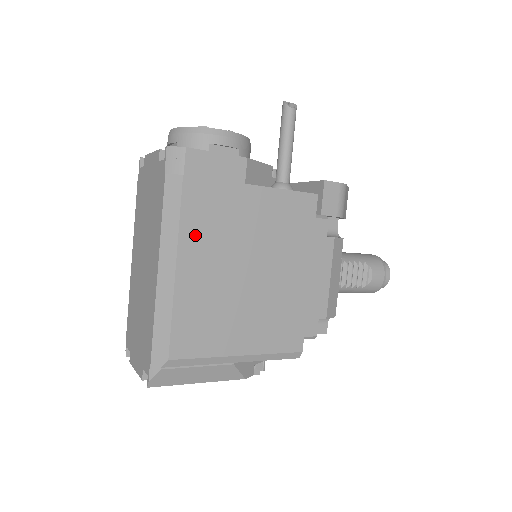
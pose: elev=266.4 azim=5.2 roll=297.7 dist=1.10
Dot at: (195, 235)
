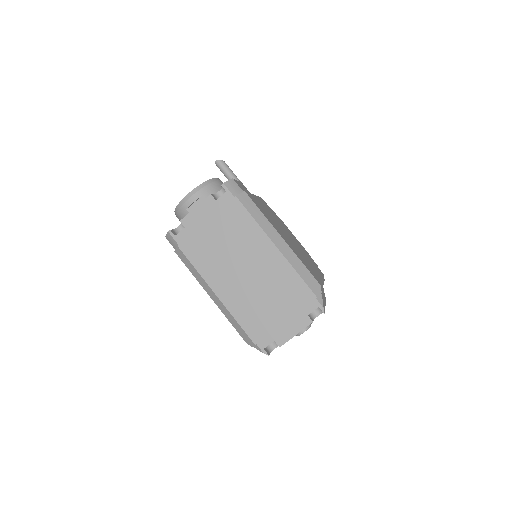
Dot at: (270, 220)
